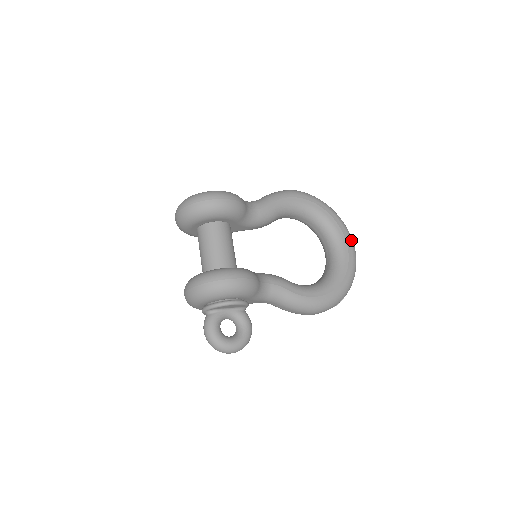
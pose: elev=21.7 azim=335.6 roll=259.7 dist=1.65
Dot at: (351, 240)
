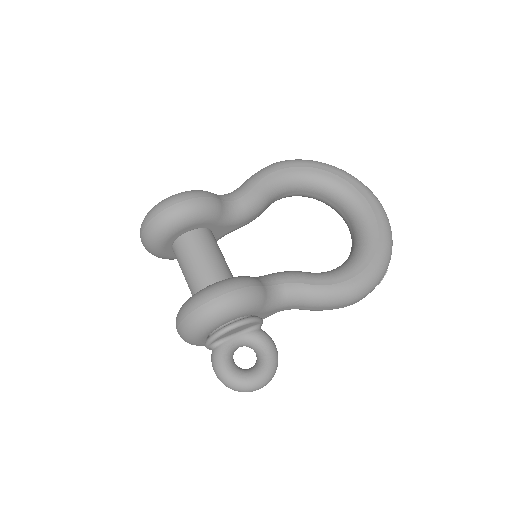
Dot at: (372, 195)
